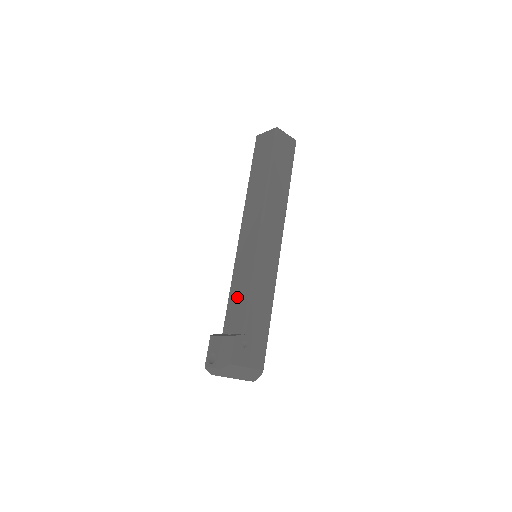
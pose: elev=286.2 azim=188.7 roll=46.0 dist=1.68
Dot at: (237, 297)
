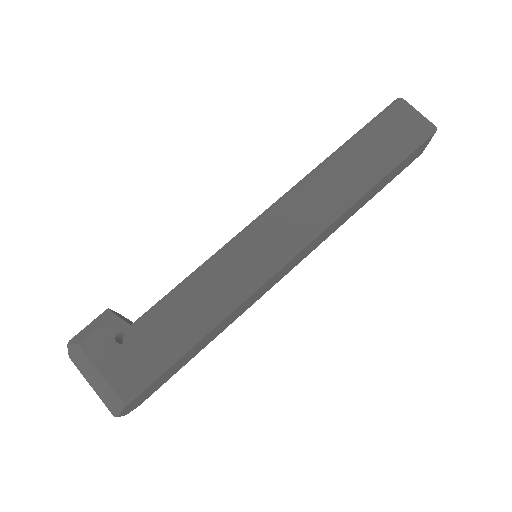
Dot at: occluded
